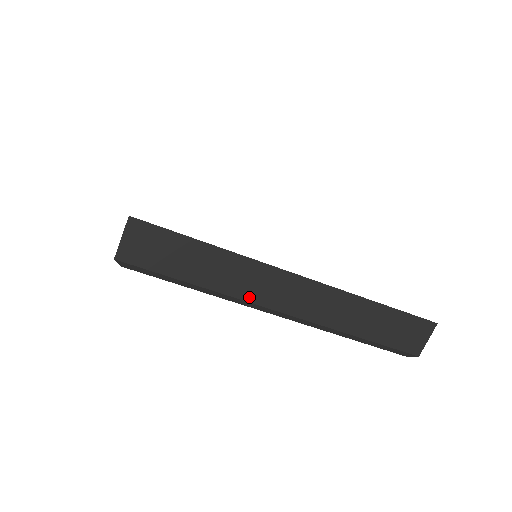
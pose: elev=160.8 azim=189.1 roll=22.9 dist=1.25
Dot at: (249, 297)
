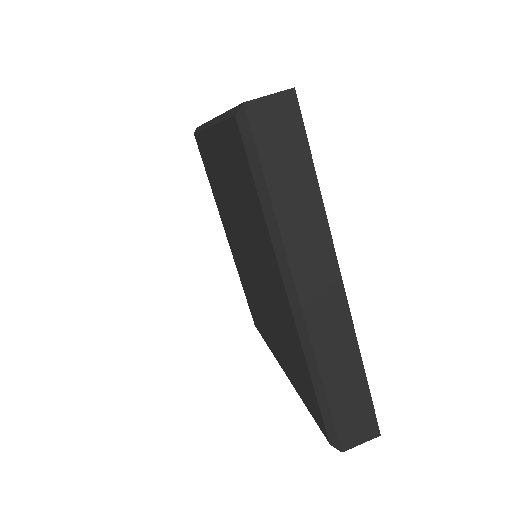
Dot at: (293, 257)
